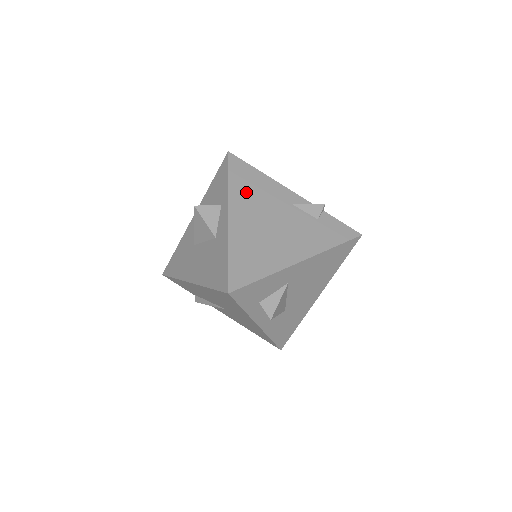
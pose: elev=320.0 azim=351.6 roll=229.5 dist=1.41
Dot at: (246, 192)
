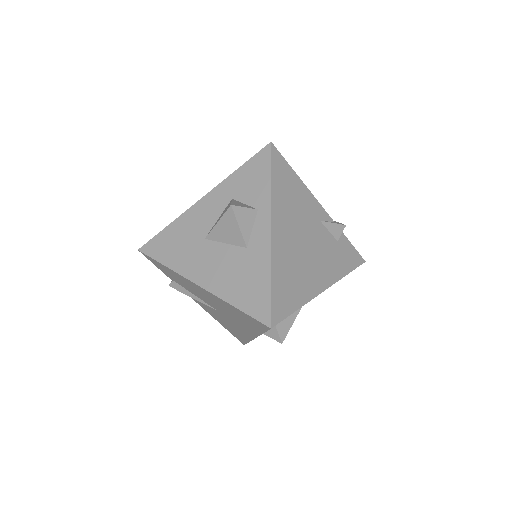
Dot at: (286, 200)
